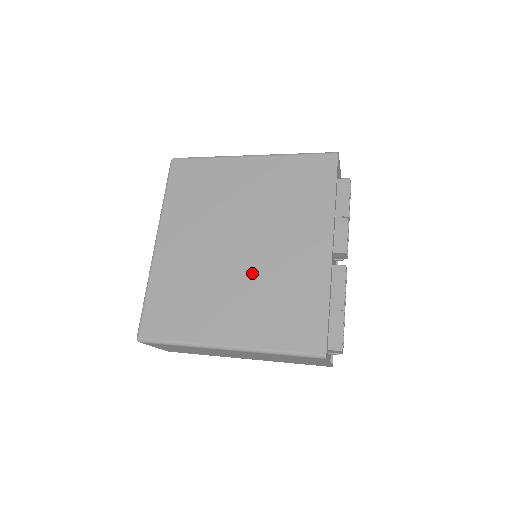
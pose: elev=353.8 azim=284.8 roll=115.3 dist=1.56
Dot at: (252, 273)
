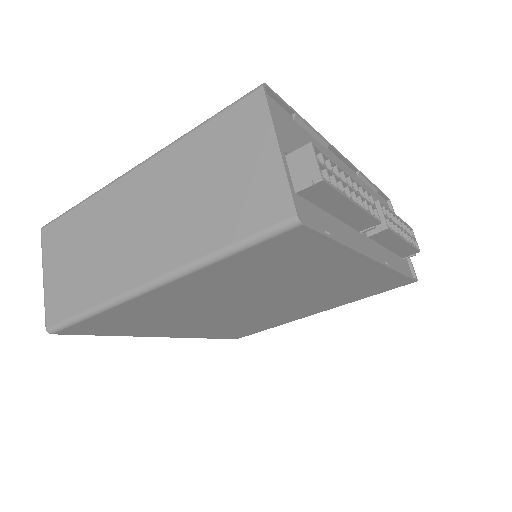
Dot at: occluded
